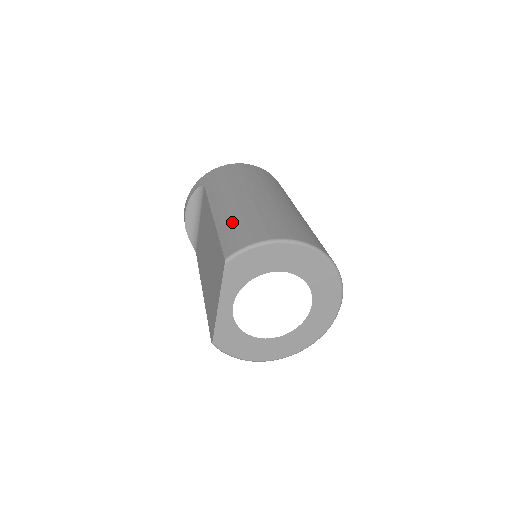
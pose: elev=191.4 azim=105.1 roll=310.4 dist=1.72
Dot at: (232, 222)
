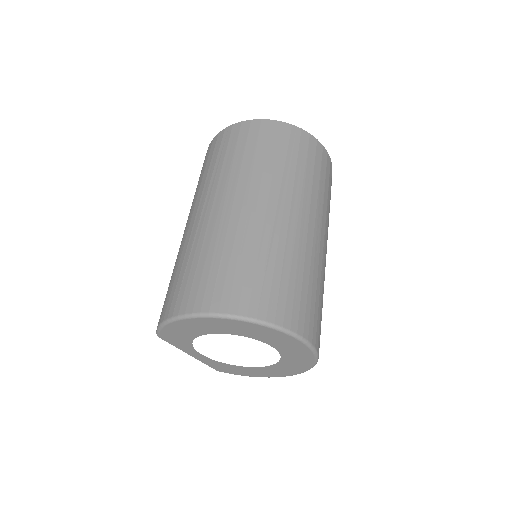
Dot at: (173, 271)
